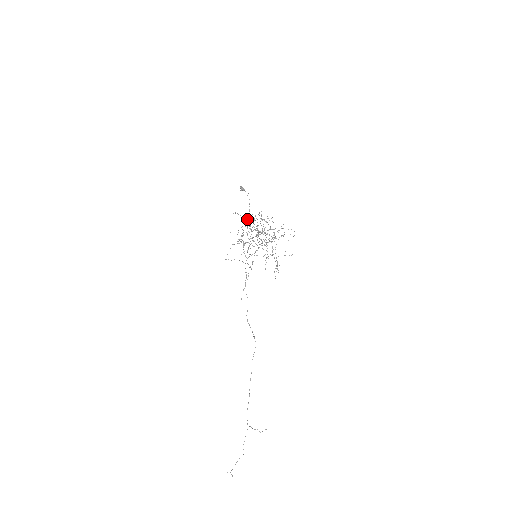
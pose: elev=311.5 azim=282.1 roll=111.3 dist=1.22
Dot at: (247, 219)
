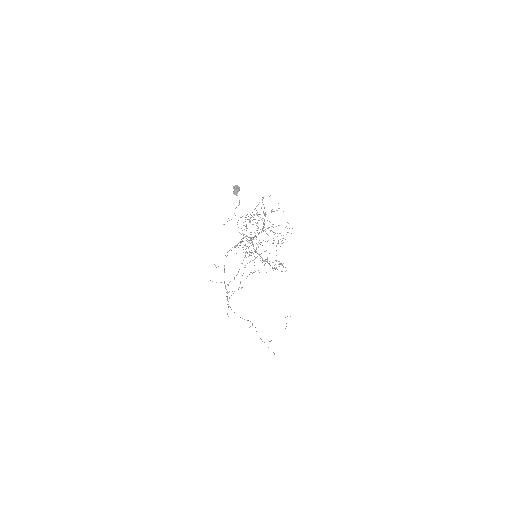
Dot at: occluded
